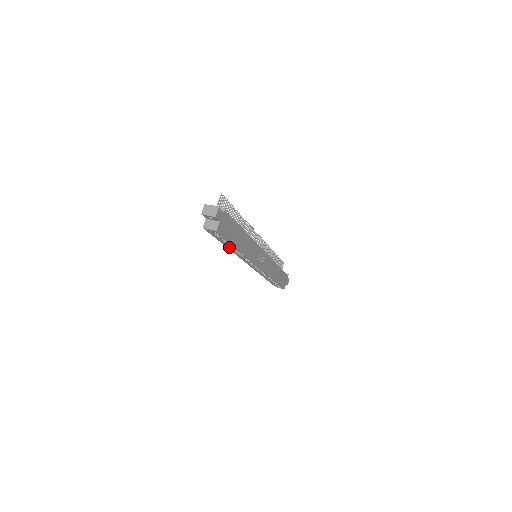
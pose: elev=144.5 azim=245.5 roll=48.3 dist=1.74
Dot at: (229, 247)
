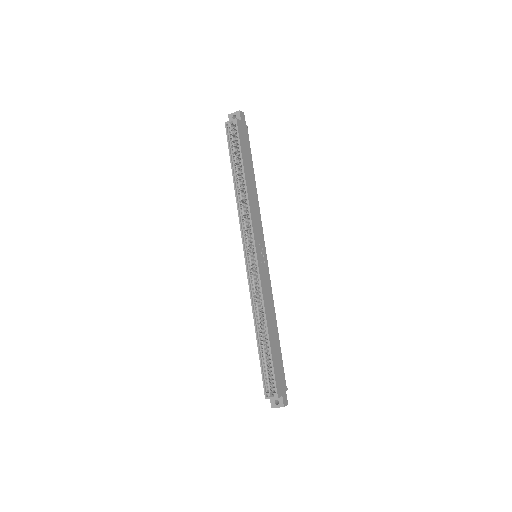
Dot at: (236, 187)
